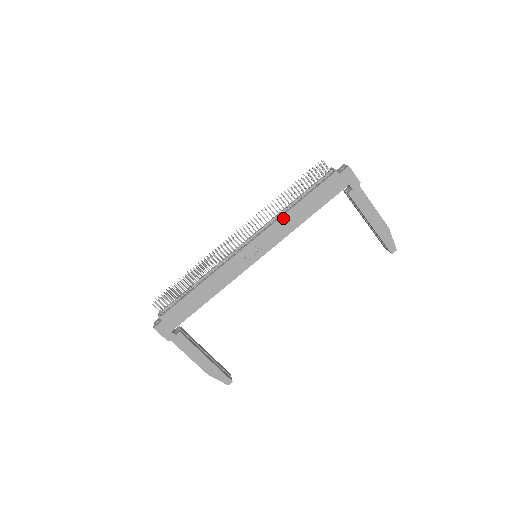
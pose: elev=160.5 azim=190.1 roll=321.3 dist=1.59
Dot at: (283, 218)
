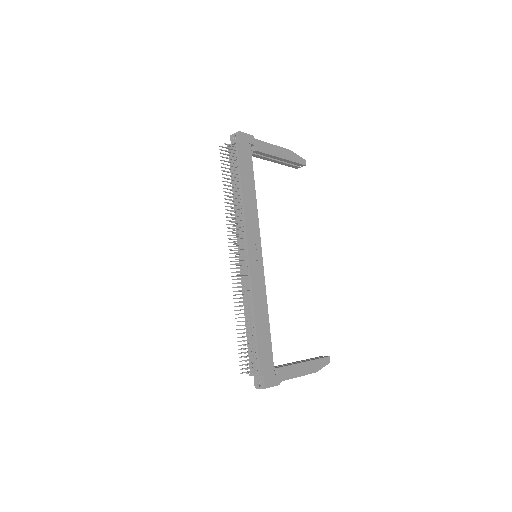
Dot at: (245, 209)
